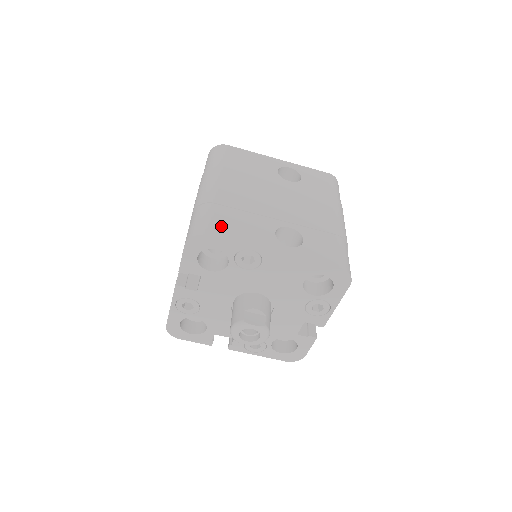
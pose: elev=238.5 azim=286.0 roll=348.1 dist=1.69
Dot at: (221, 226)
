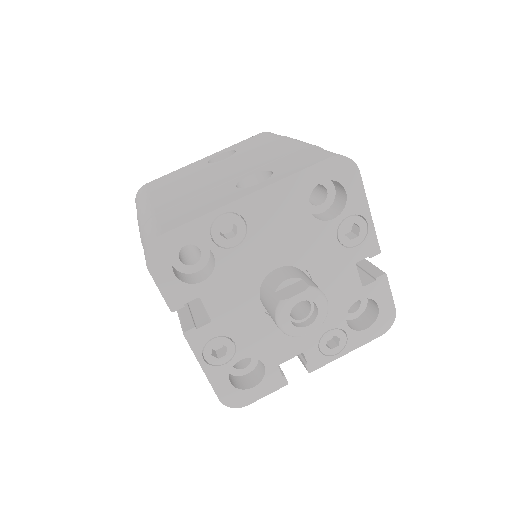
Dot at: (172, 221)
